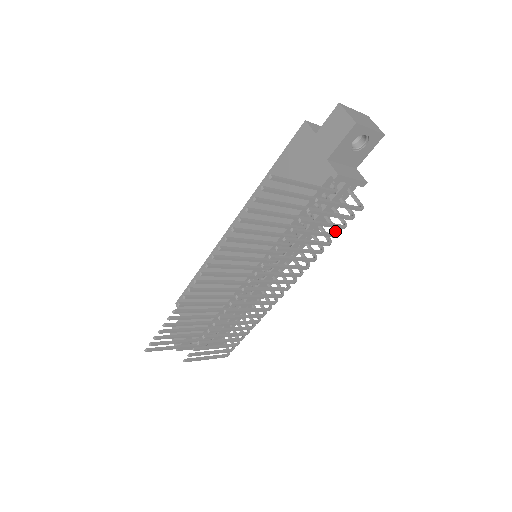
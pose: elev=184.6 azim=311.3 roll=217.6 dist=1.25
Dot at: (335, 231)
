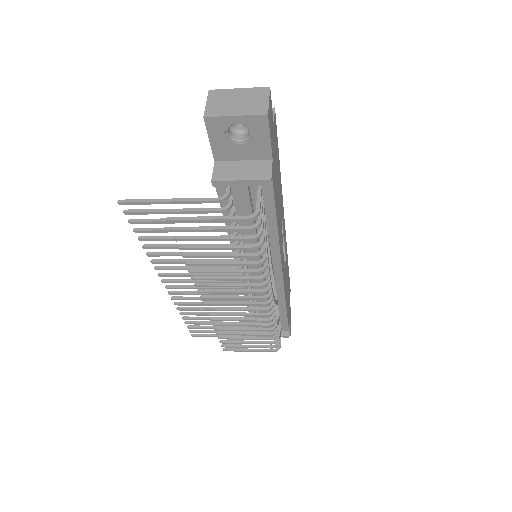
Dot at: (260, 240)
